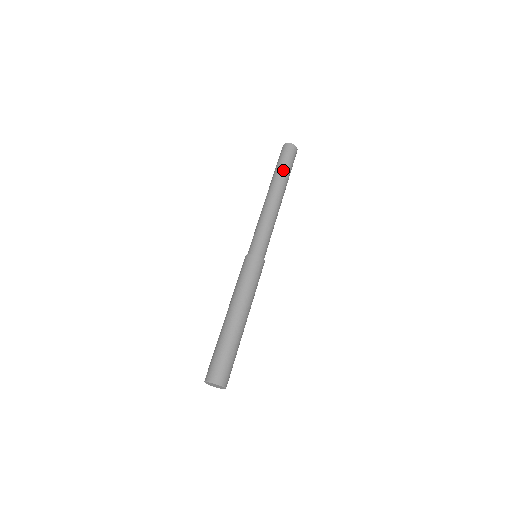
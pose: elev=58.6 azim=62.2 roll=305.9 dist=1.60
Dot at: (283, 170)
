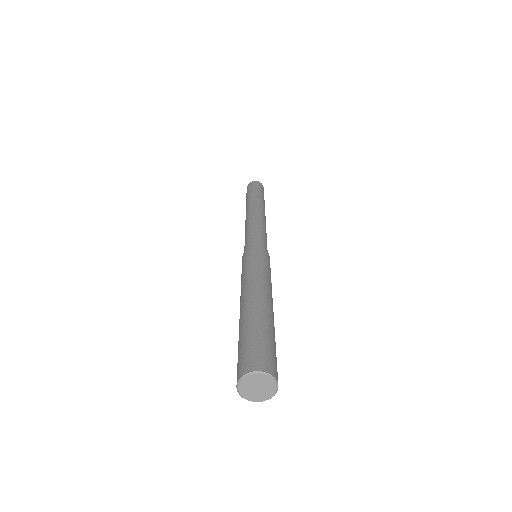
Dot at: (253, 195)
